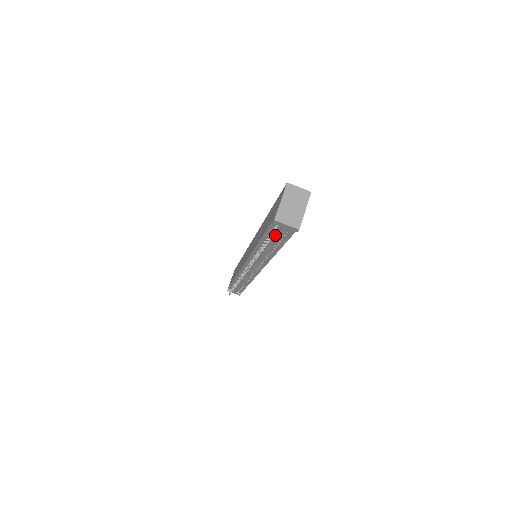
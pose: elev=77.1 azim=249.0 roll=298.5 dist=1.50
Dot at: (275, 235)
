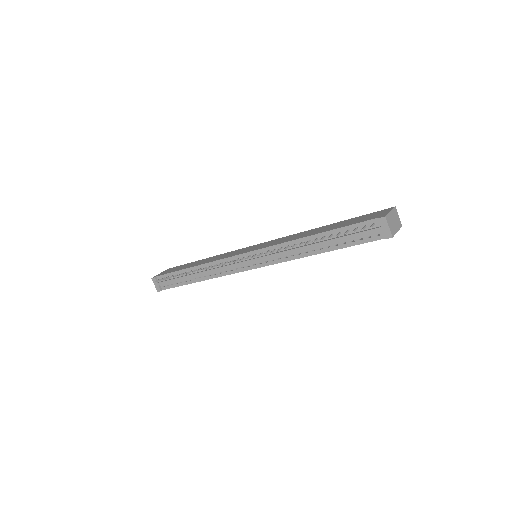
Dot at: (356, 232)
